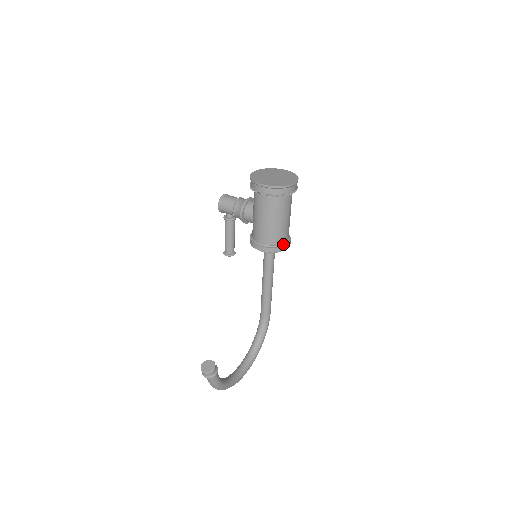
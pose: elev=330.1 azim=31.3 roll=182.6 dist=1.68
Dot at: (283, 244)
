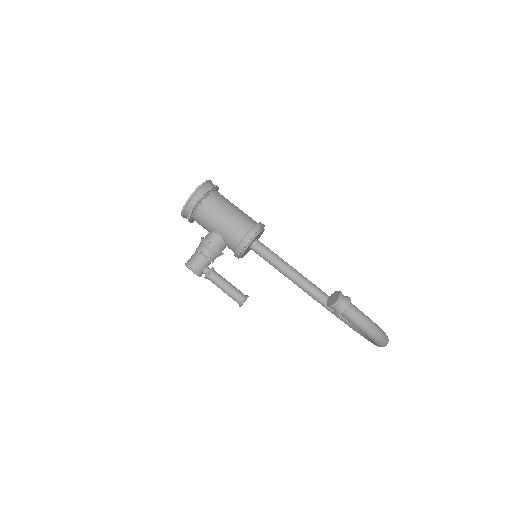
Dot at: (257, 223)
